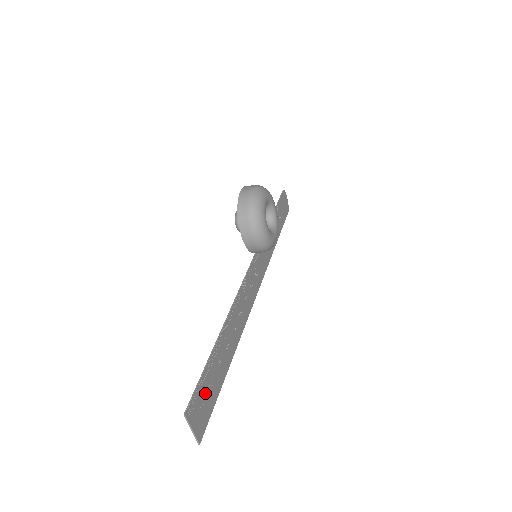
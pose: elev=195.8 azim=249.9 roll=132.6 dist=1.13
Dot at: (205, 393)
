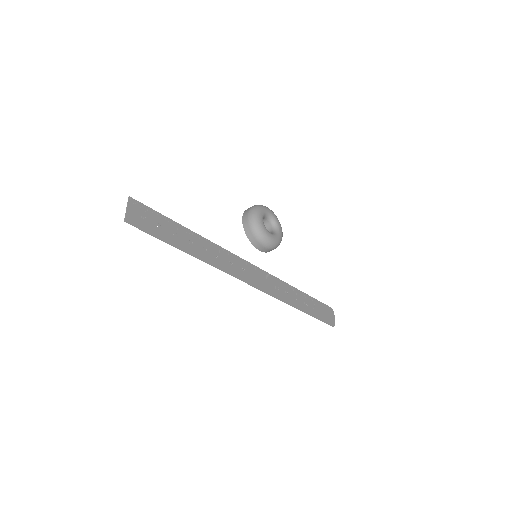
Dot at: (152, 219)
